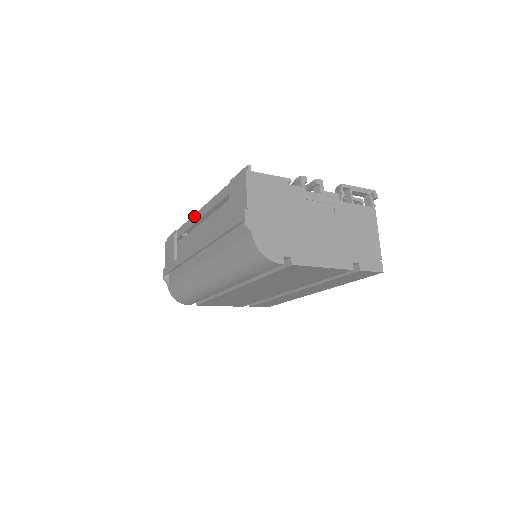
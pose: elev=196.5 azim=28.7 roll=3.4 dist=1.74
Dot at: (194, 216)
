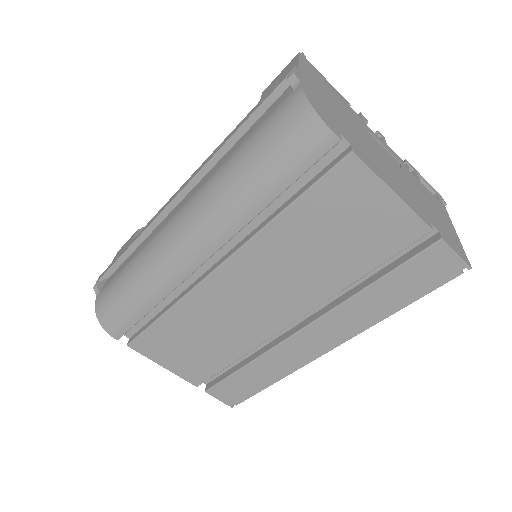
Dot at: occluded
